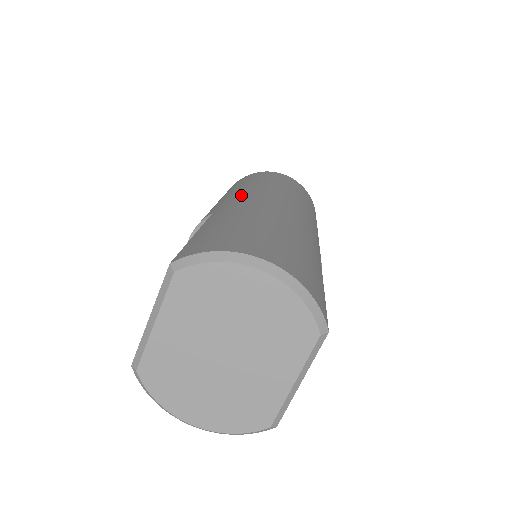
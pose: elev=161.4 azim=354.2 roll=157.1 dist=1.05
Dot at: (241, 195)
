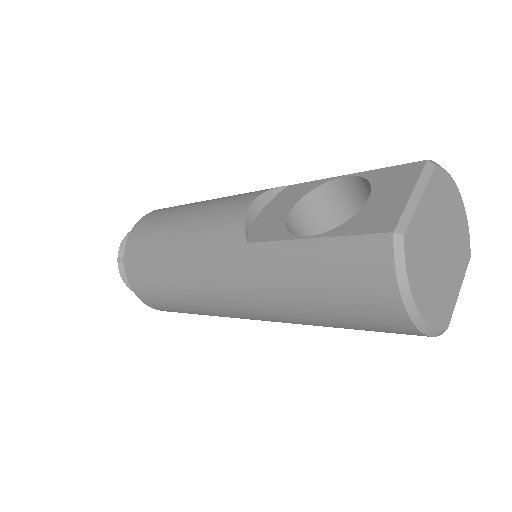
Dot at: occluded
